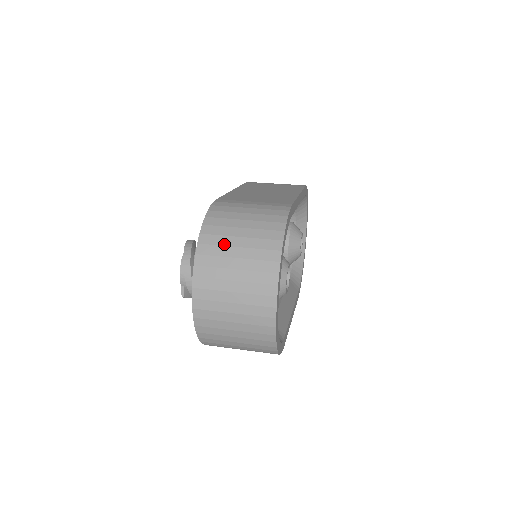
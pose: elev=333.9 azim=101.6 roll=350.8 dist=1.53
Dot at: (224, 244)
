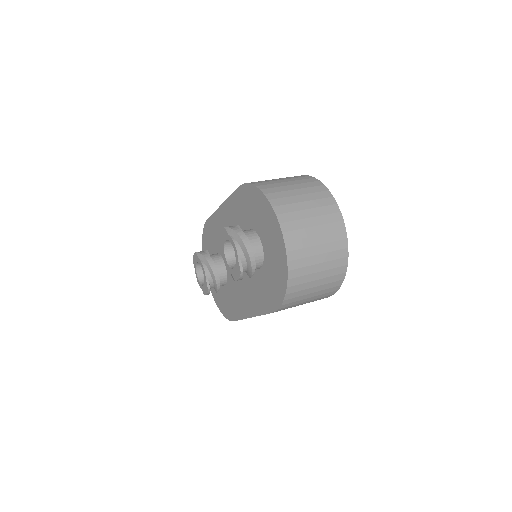
Dot at: (284, 190)
